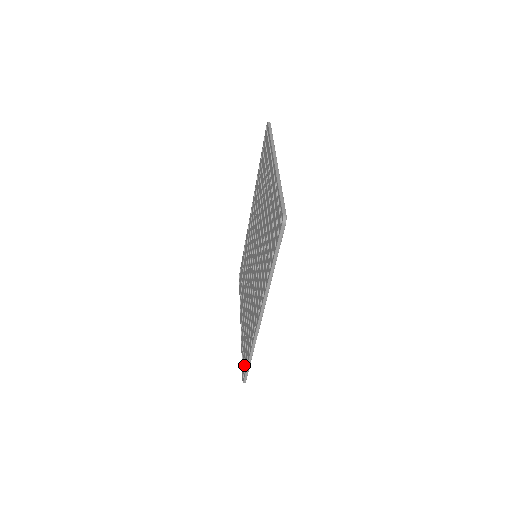
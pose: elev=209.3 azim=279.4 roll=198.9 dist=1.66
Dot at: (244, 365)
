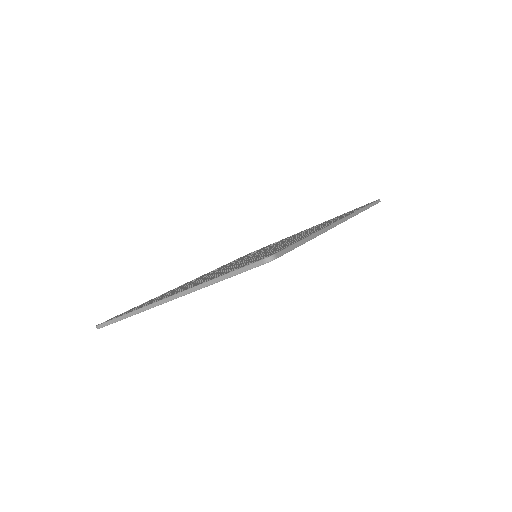
Dot at: (268, 254)
